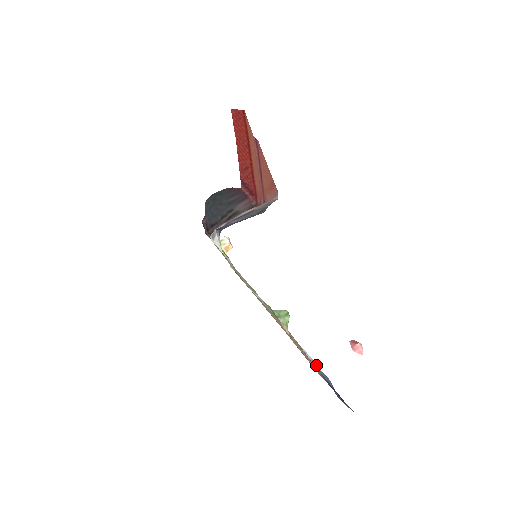
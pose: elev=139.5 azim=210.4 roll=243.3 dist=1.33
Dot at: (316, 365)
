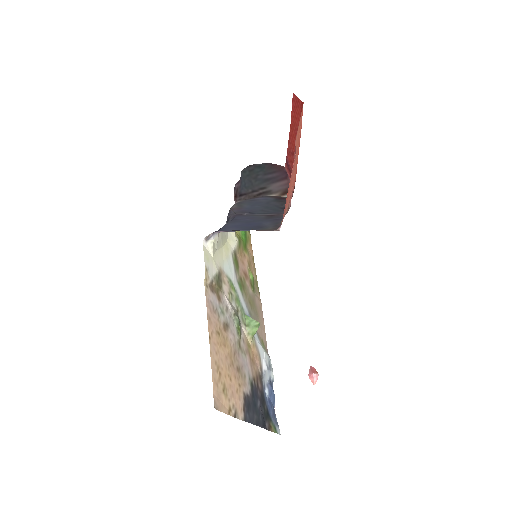
Dot at: (268, 375)
